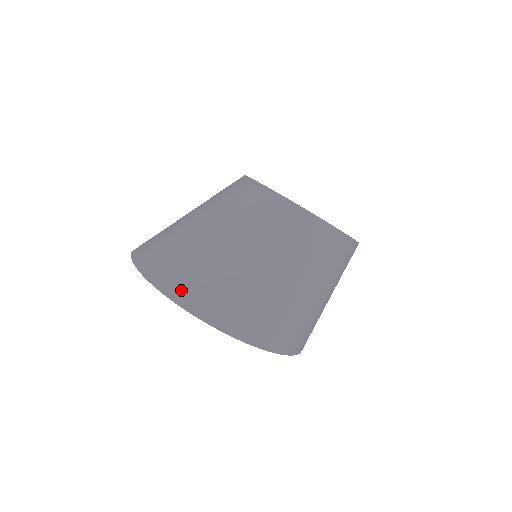
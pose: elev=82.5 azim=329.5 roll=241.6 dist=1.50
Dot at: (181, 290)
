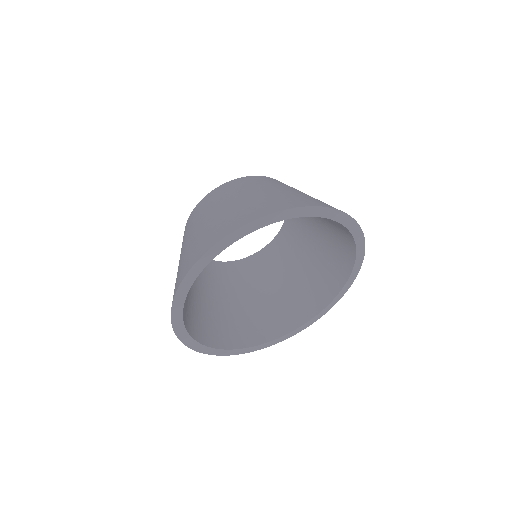
Dot at: (292, 204)
